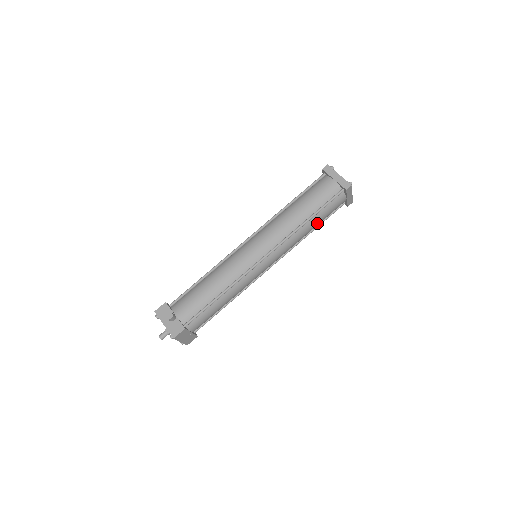
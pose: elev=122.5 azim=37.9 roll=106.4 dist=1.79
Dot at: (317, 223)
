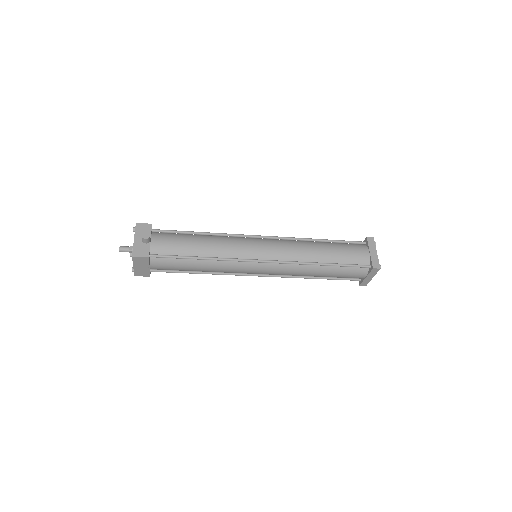
Dot at: (327, 274)
